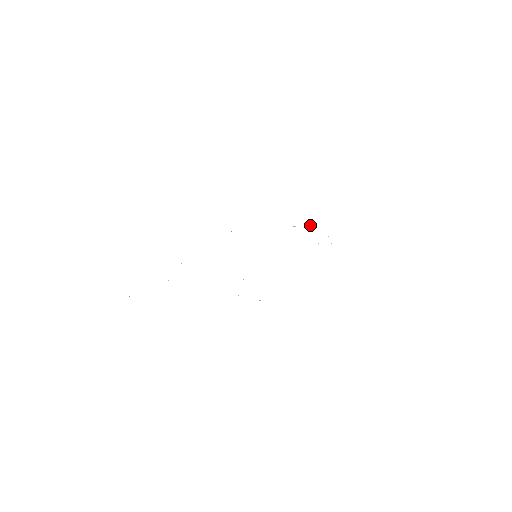
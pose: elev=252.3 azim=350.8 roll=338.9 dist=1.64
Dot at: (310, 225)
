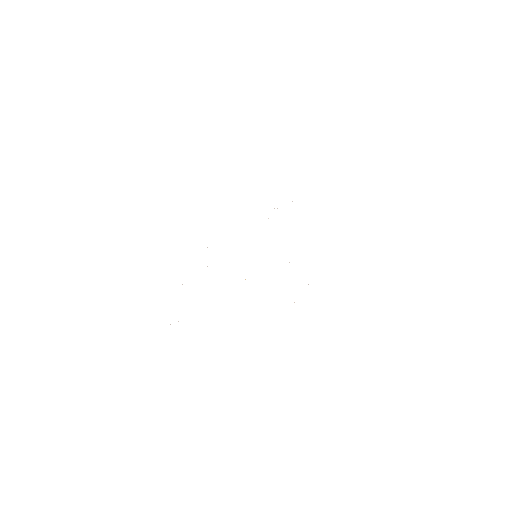
Dot at: occluded
